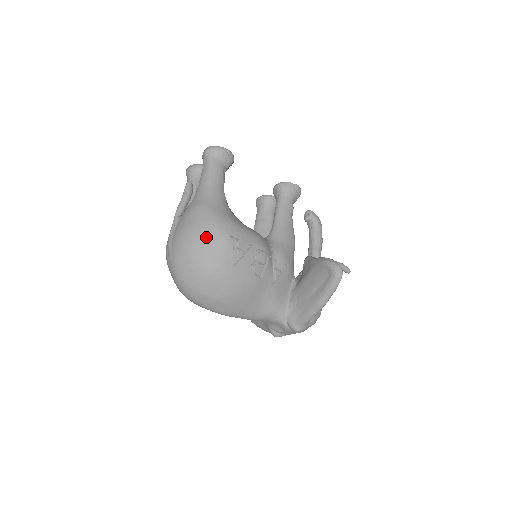
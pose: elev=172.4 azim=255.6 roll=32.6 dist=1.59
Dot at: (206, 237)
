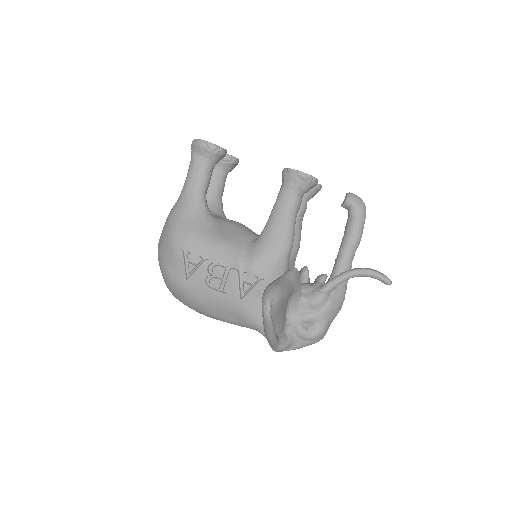
Dot at: (165, 247)
